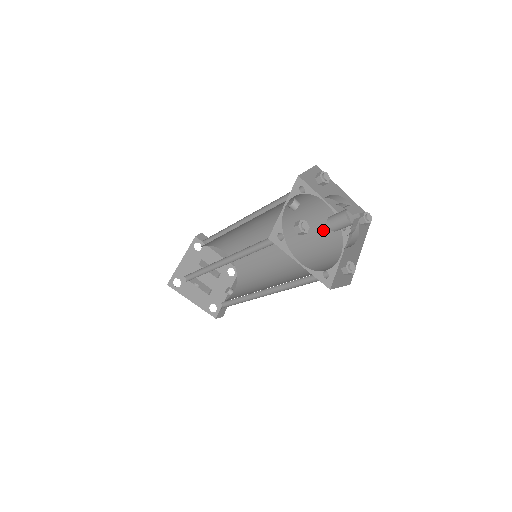
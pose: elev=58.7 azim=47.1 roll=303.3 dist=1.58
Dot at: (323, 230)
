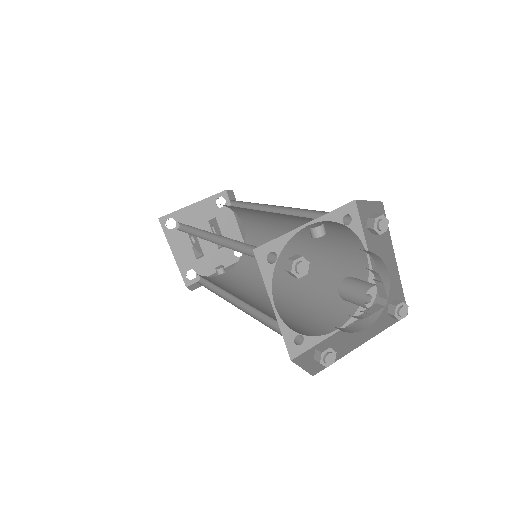
Dot at: occluded
